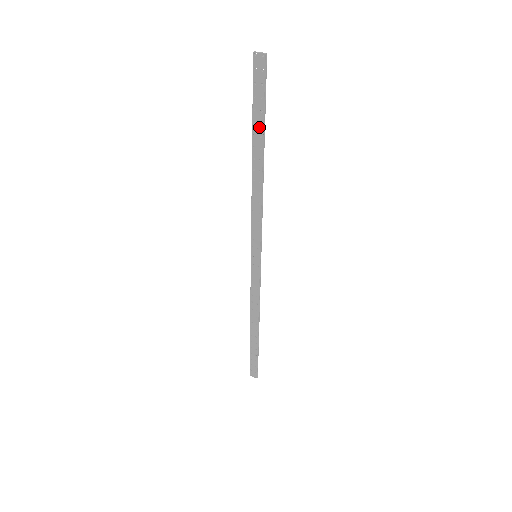
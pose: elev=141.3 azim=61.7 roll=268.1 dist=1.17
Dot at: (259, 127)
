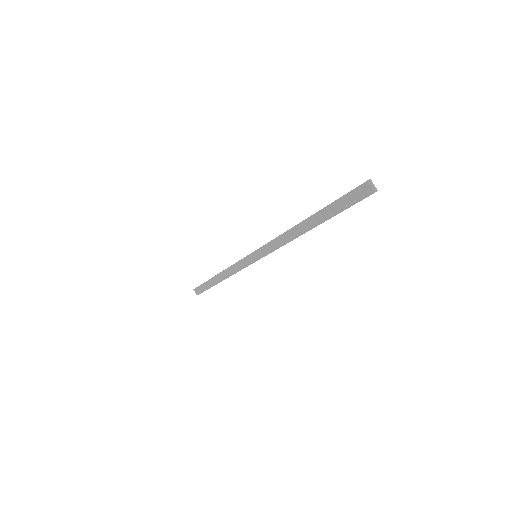
Dot at: (328, 214)
